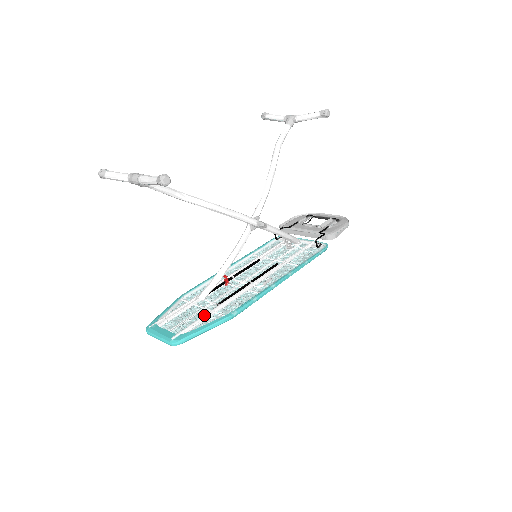
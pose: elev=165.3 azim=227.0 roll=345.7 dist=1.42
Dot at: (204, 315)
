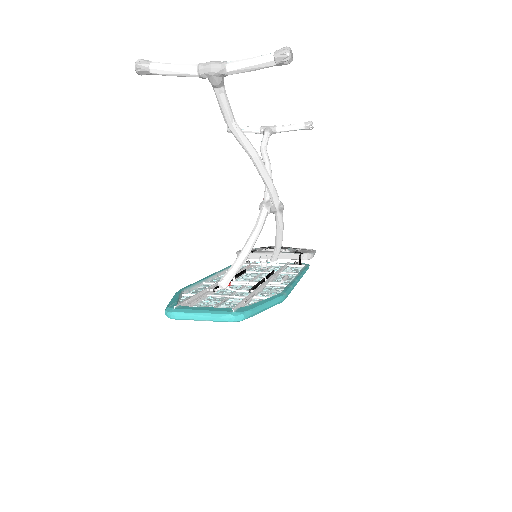
Dot at: occluded
